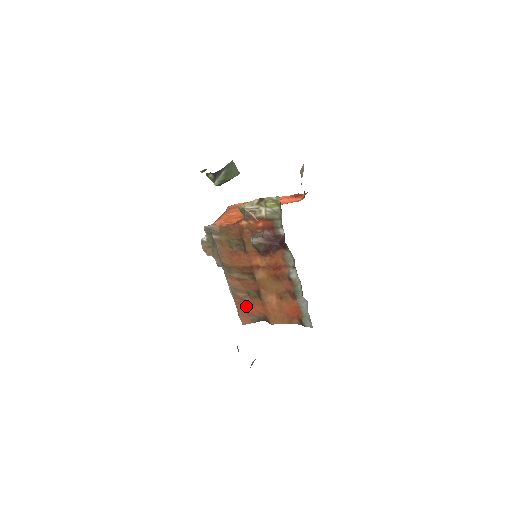
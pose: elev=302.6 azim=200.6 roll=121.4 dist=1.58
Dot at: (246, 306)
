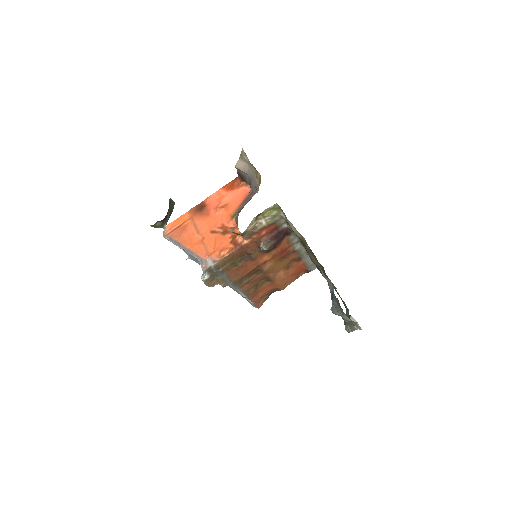
Dot at: (259, 295)
